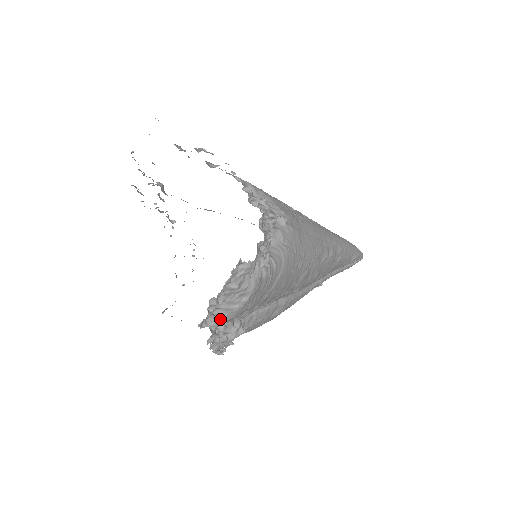
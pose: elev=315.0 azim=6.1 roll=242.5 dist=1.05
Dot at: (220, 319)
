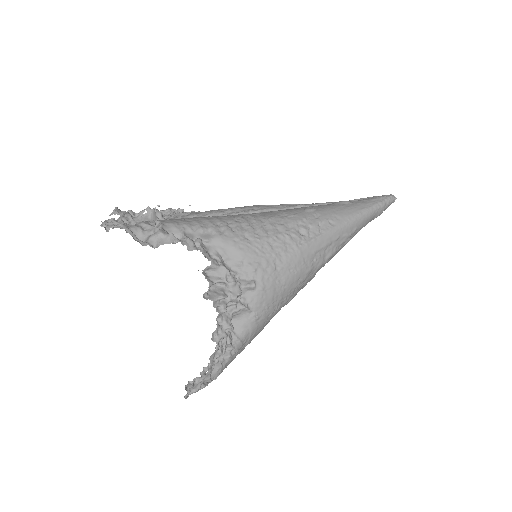
Dot at: occluded
